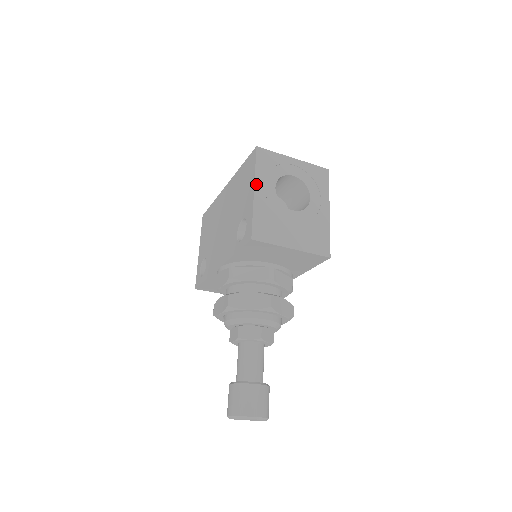
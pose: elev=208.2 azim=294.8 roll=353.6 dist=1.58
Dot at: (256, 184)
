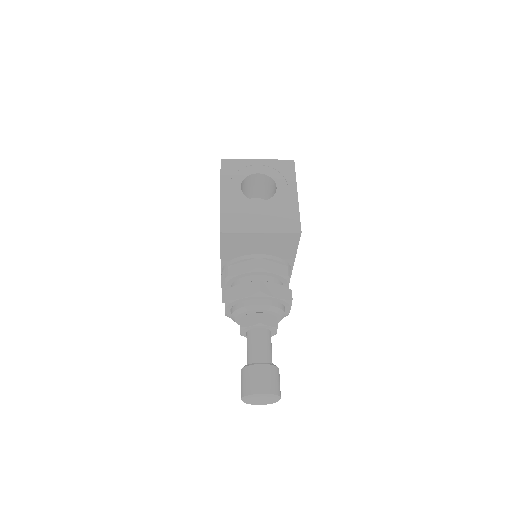
Dot at: (222, 188)
